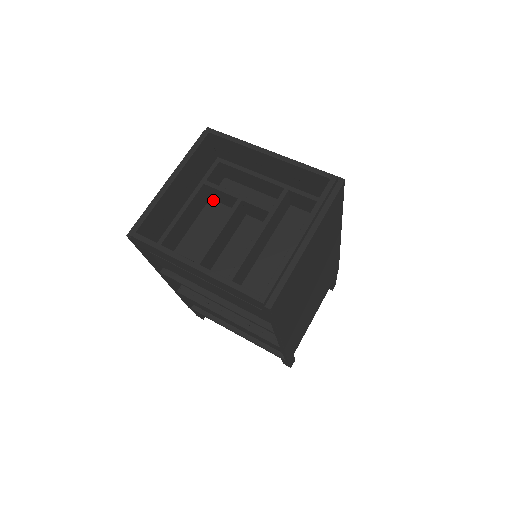
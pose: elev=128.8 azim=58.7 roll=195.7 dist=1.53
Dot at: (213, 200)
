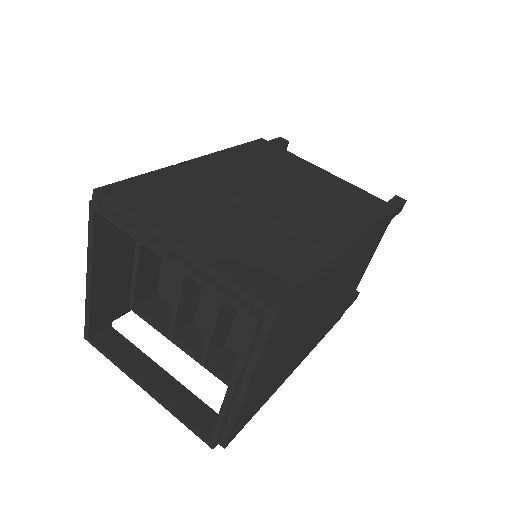
Dot at: occluded
